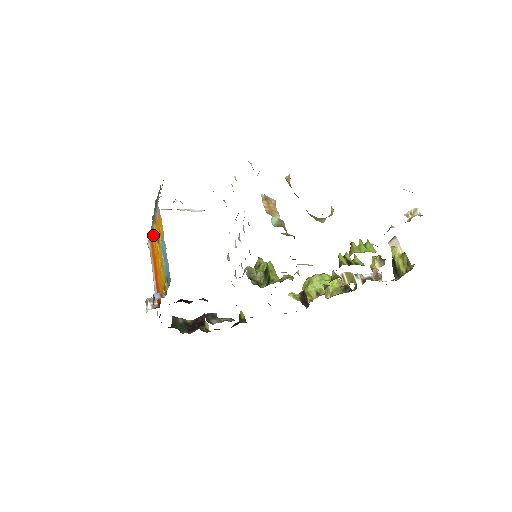
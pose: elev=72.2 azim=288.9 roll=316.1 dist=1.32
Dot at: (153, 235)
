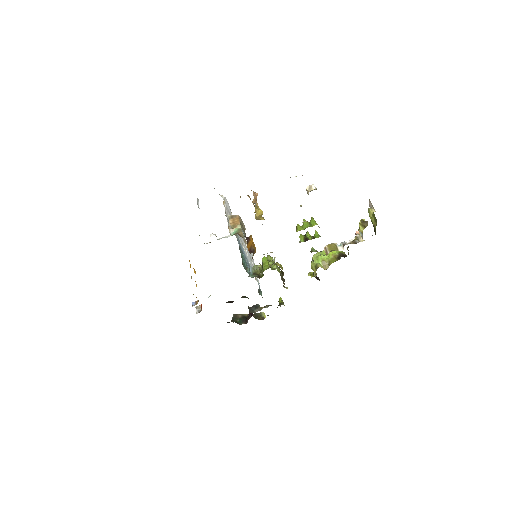
Dot at: occluded
